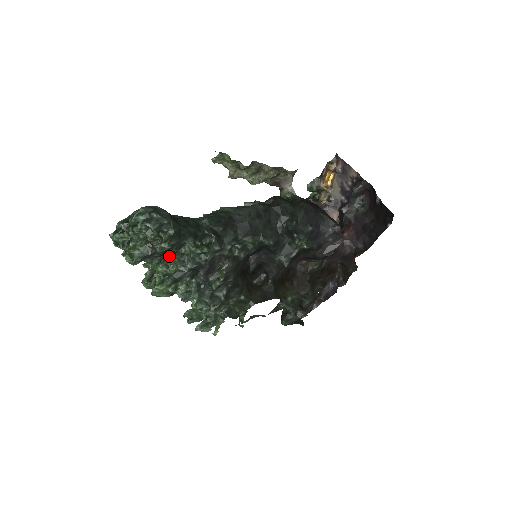
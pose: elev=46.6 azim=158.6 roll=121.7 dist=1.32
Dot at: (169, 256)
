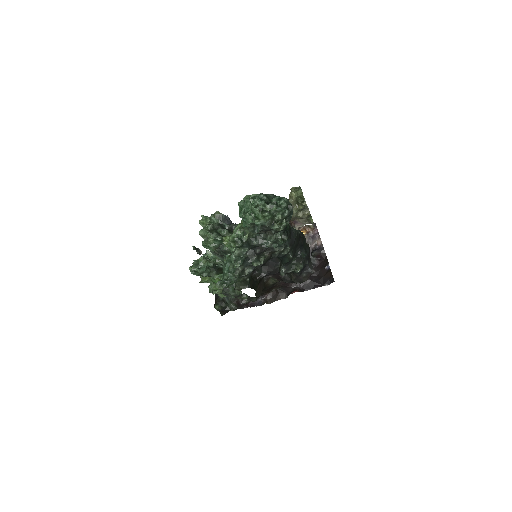
Dot at: occluded
